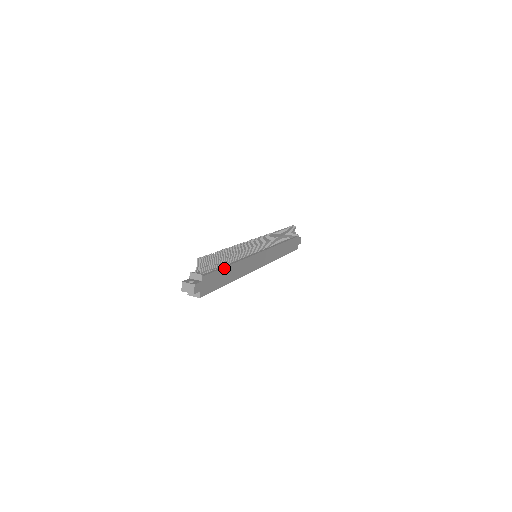
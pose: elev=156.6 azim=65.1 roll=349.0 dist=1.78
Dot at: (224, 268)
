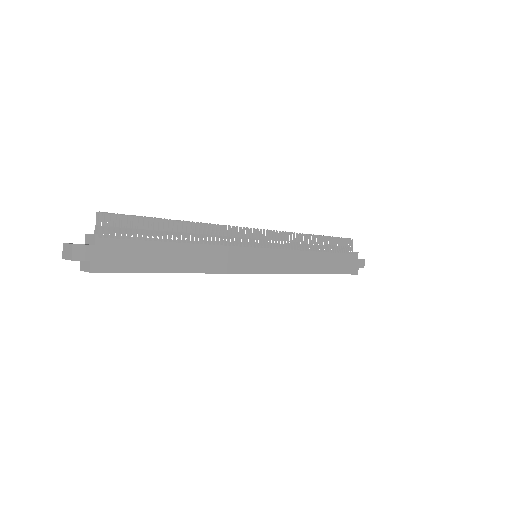
Dot at: (160, 243)
